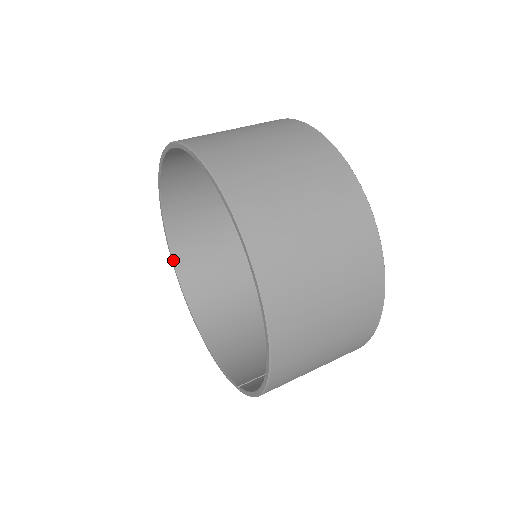
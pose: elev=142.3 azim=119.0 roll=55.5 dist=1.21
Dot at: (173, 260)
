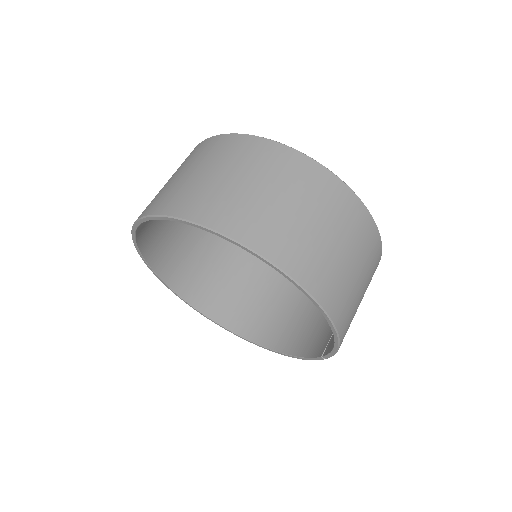
Dot at: (202, 313)
